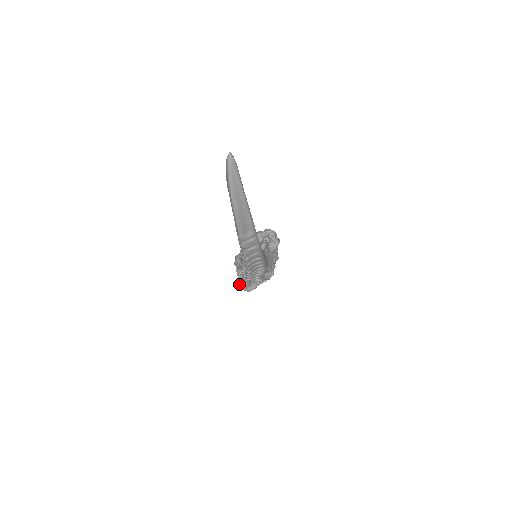
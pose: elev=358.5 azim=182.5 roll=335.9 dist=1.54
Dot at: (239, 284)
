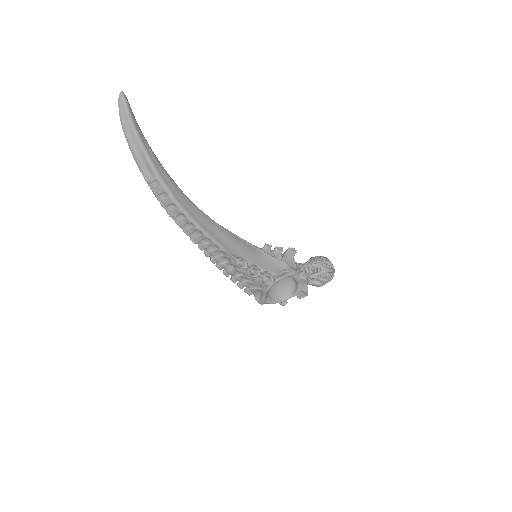
Dot at: occluded
